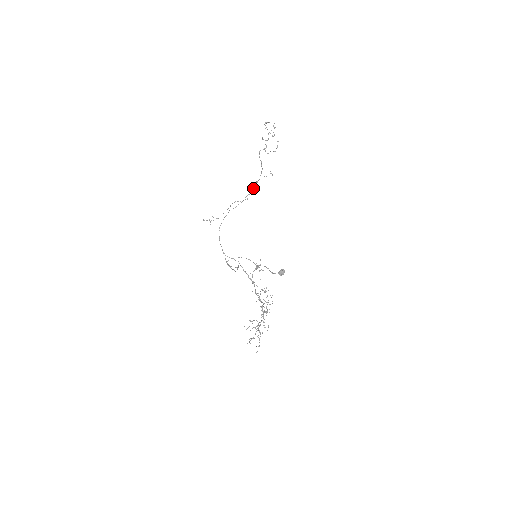
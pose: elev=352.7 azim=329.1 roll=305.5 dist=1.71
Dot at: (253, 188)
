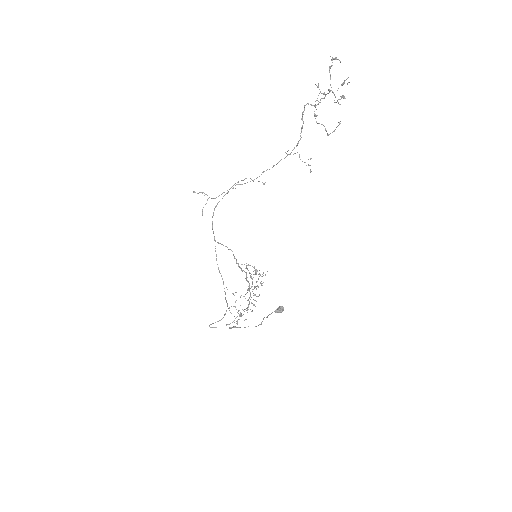
Dot at: (278, 162)
